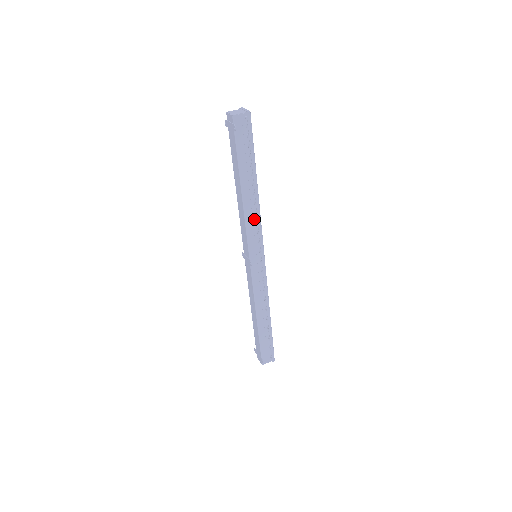
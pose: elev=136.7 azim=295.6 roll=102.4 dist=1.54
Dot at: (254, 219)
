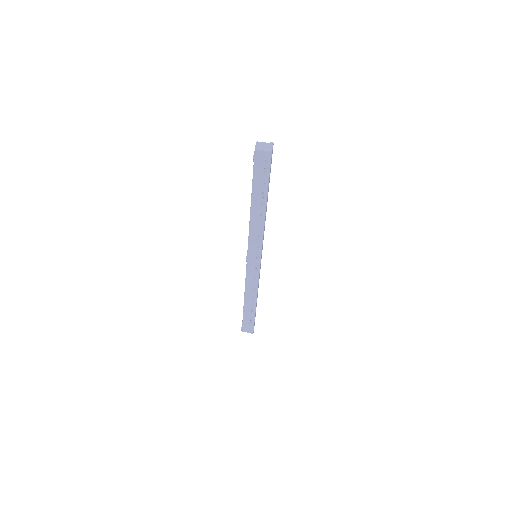
Dot at: (257, 231)
